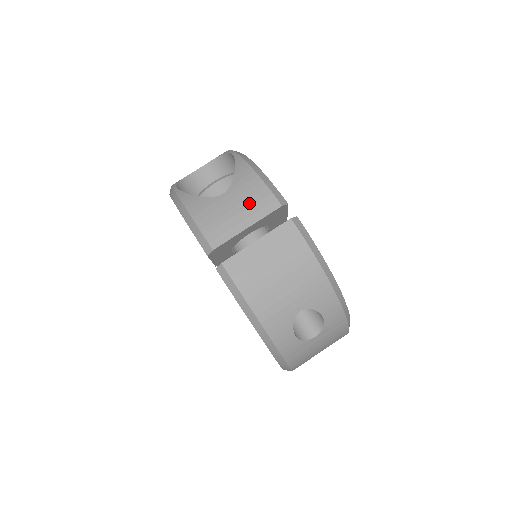
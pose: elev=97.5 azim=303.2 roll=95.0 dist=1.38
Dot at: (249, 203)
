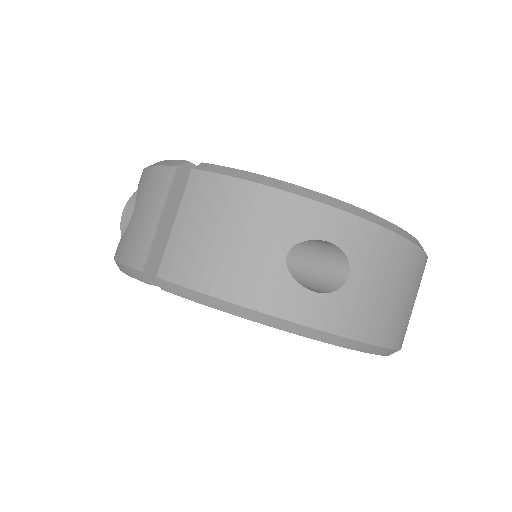
Dot at: (151, 196)
